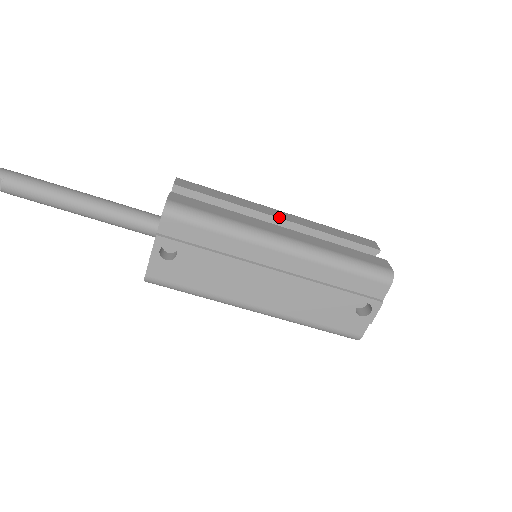
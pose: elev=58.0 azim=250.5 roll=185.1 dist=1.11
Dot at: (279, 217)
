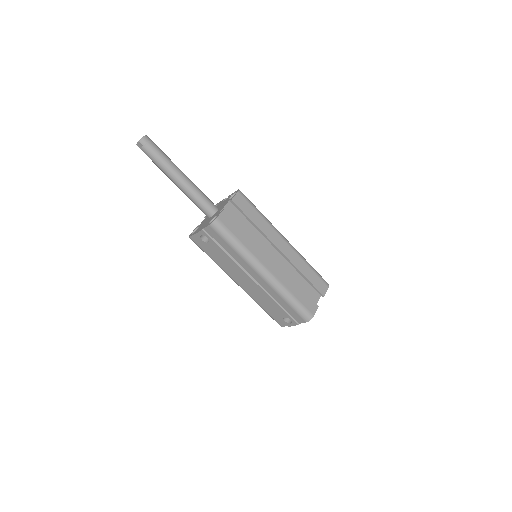
Dot at: (279, 248)
